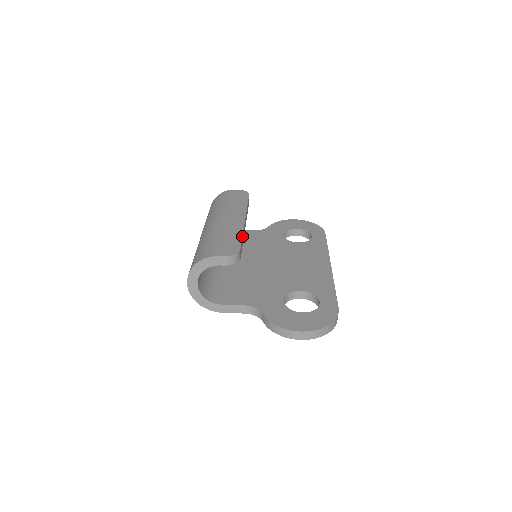
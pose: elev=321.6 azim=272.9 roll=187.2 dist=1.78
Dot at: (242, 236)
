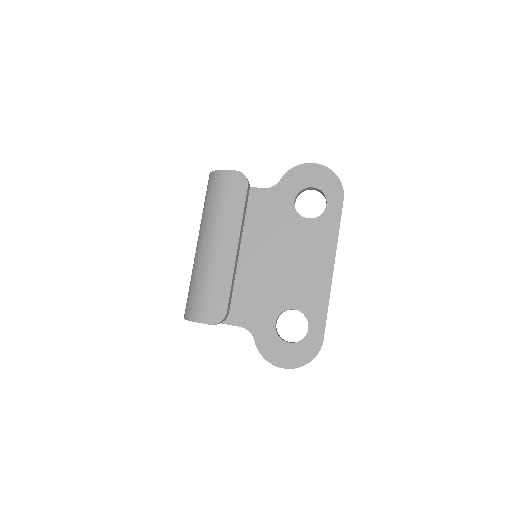
Dot at: (230, 288)
